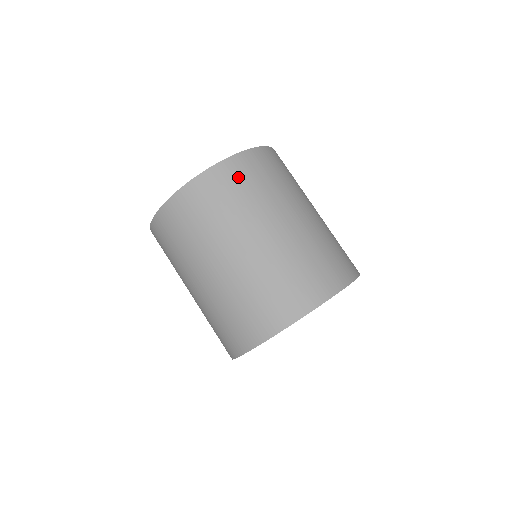
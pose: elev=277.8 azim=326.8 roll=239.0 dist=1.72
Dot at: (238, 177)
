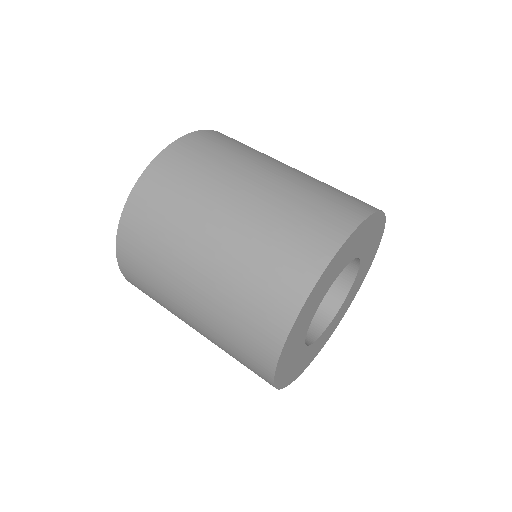
Dot at: (156, 194)
